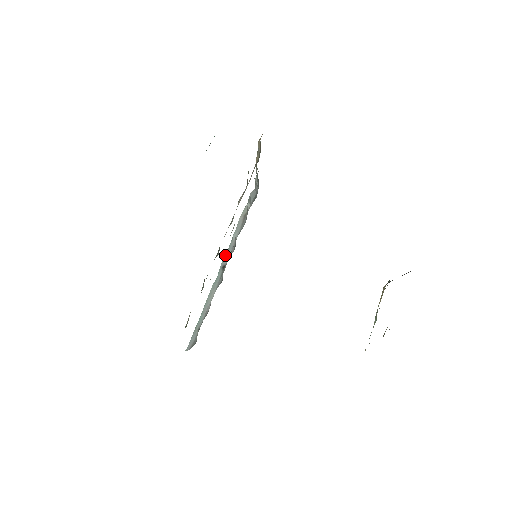
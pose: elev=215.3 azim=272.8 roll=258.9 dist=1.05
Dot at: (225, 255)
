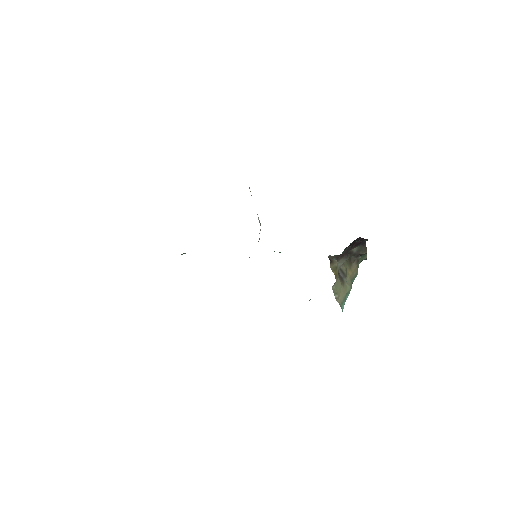
Dot at: occluded
